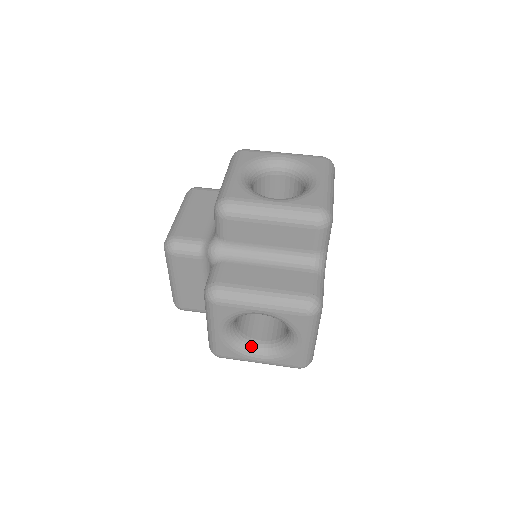
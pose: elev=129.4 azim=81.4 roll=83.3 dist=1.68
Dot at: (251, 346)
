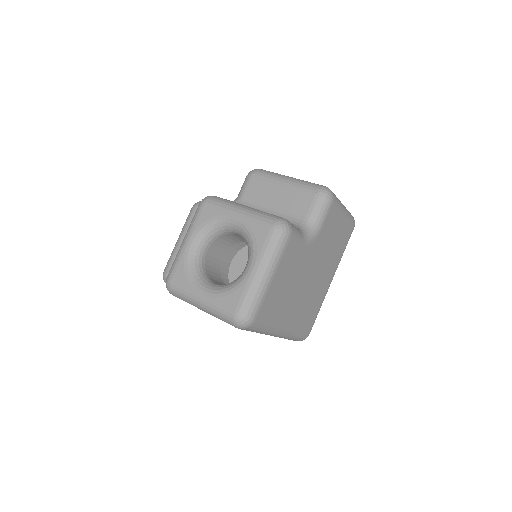
Dot at: (204, 279)
